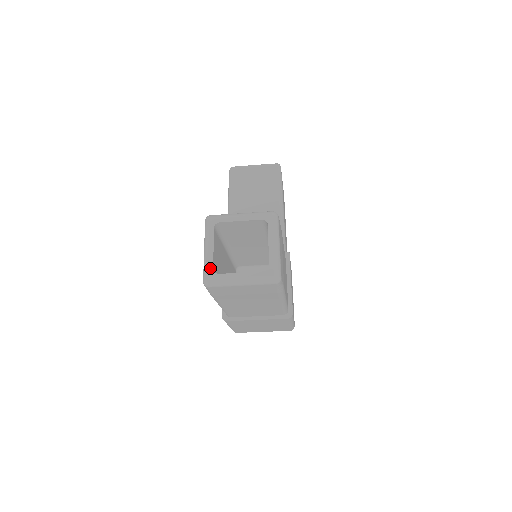
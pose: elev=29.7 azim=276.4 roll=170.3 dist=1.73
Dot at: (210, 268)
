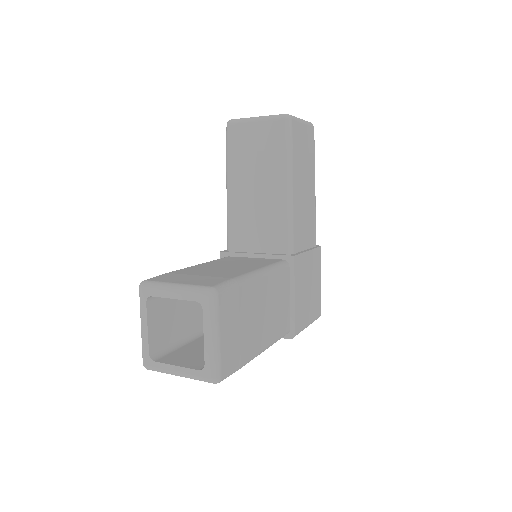
Dot at: (146, 352)
